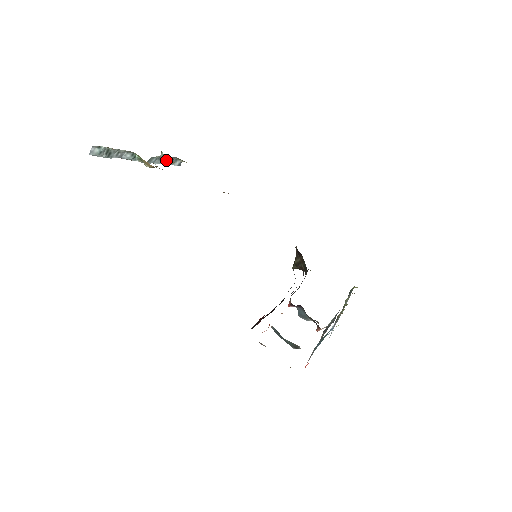
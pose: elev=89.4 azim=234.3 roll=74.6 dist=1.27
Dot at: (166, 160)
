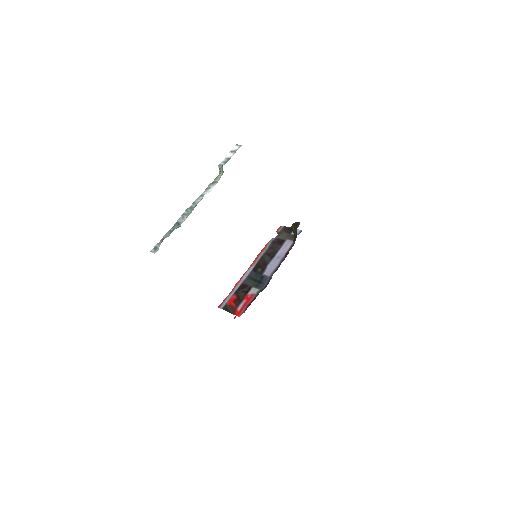
Dot at: occluded
